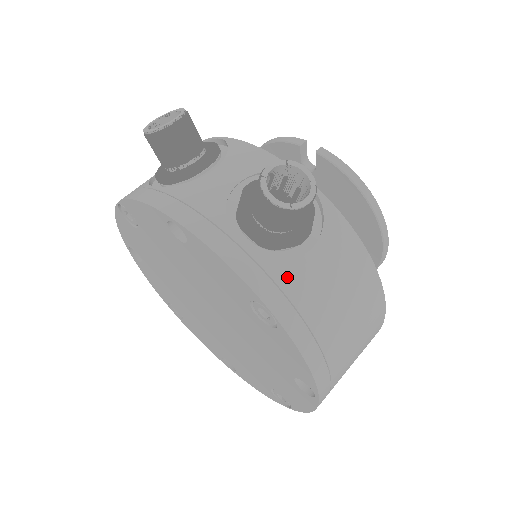
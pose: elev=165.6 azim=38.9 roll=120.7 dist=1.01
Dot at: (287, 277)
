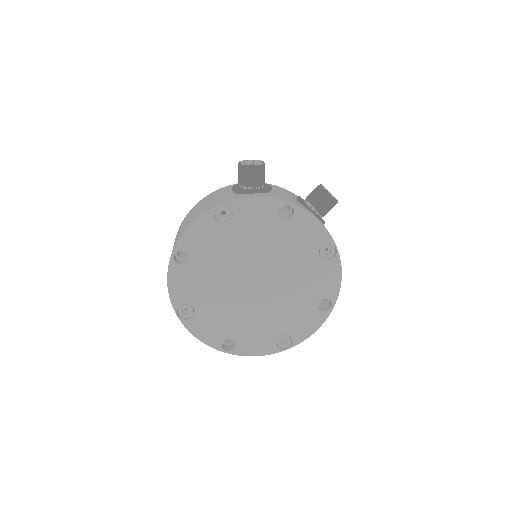
Dot at: occluded
